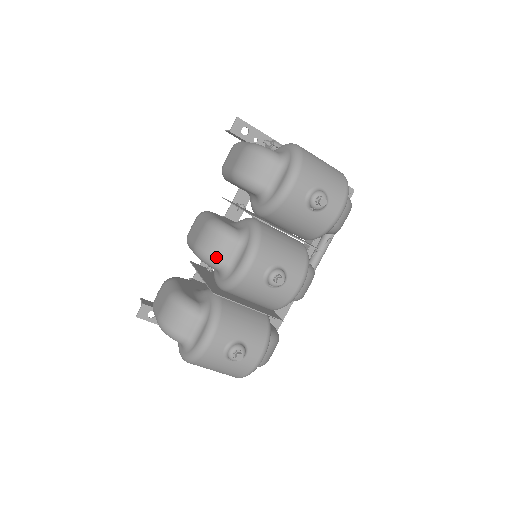
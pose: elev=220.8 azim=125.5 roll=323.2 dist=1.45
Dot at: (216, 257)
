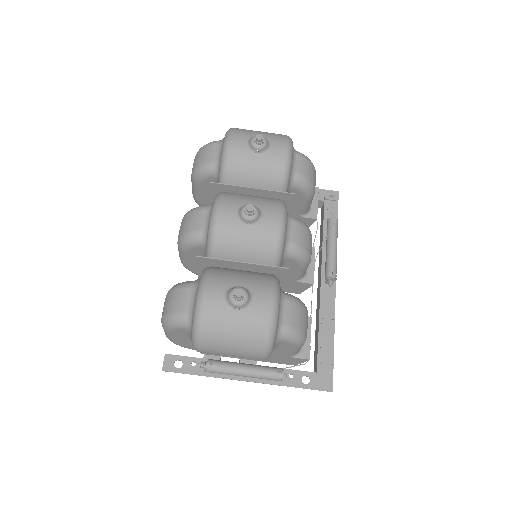
Dot at: (191, 229)
